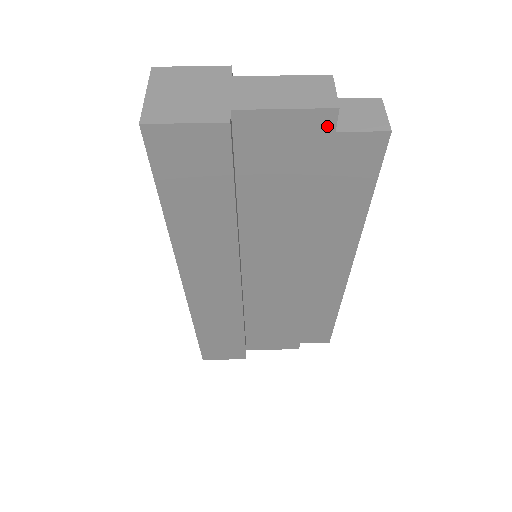
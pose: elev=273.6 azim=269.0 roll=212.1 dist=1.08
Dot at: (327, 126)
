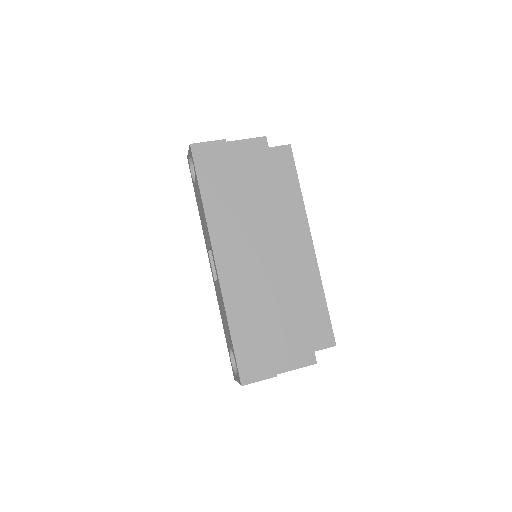
Dot at: (264, 145)
